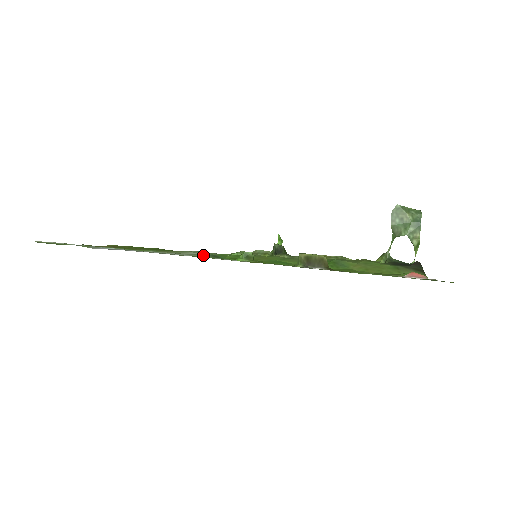
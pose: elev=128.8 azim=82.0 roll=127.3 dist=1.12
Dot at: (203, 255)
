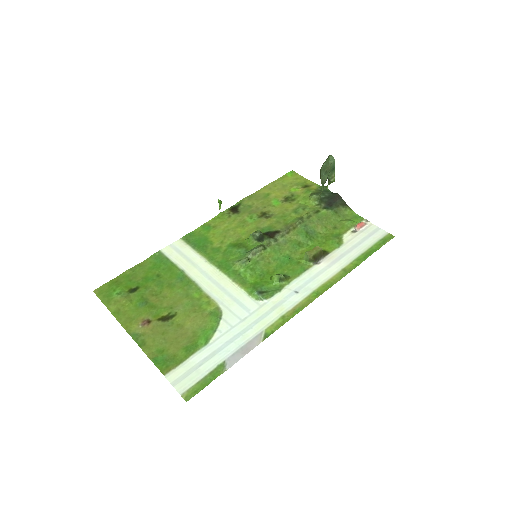
Dot at: (230, 284)
